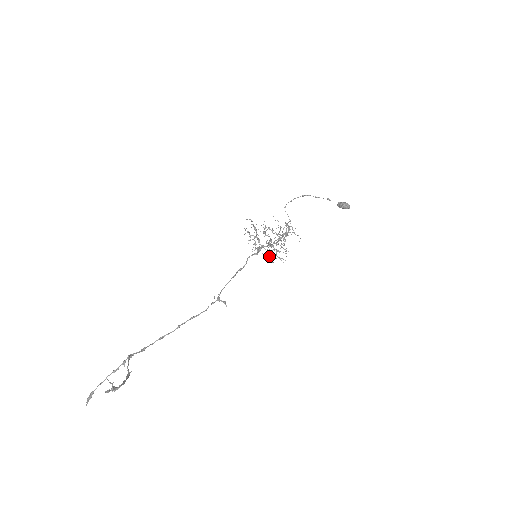
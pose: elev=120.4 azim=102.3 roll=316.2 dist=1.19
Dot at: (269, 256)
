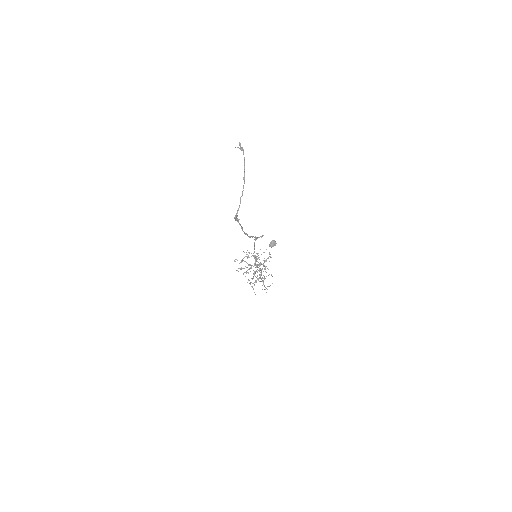
Dot at: (264, 269)
